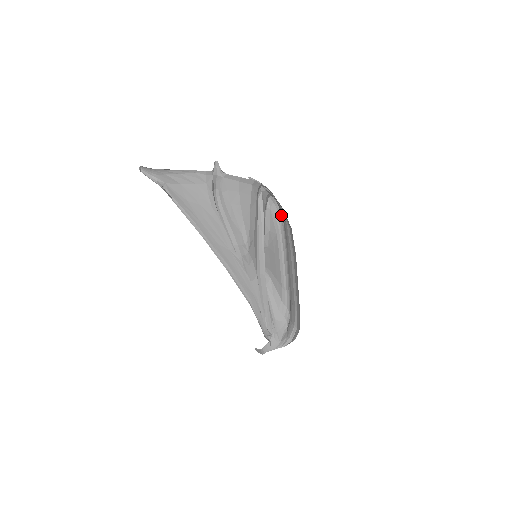
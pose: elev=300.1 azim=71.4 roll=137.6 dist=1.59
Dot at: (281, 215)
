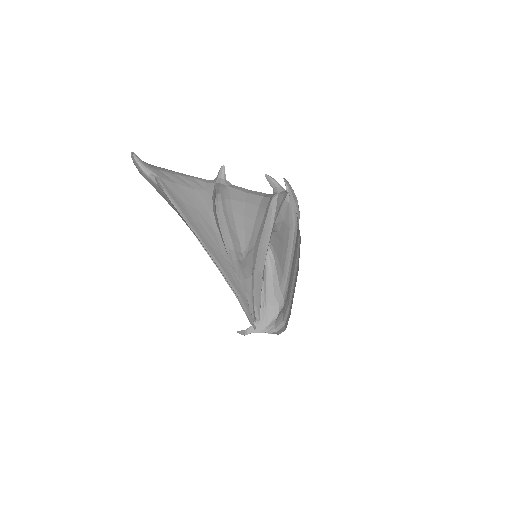
Dot at: (299, 213)
